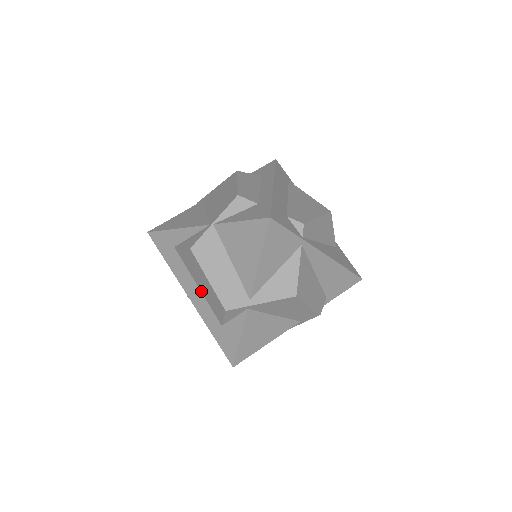
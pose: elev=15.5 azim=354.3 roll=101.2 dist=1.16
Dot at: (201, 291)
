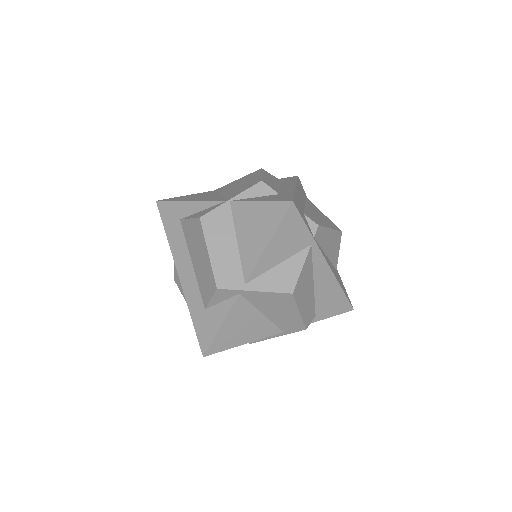
Dot at: (194, 269)
